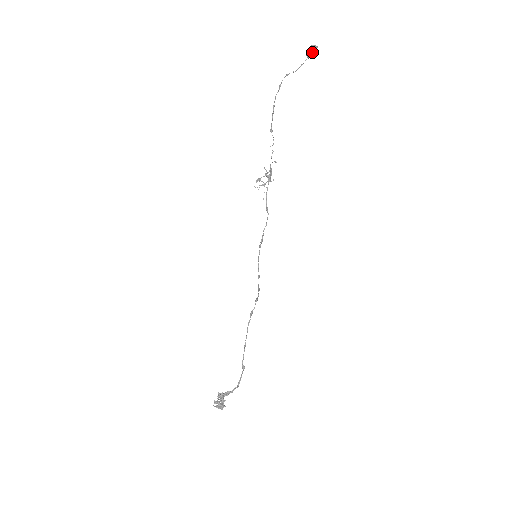
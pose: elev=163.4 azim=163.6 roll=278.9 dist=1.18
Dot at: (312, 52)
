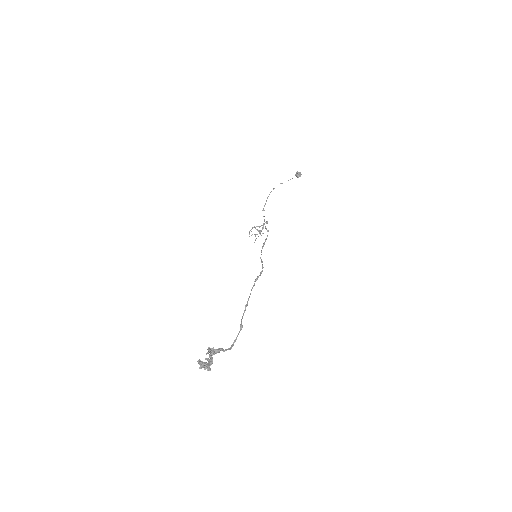
Dot at: (300, 173)
